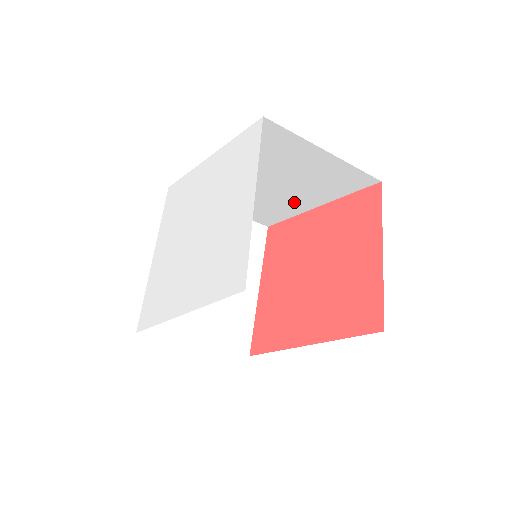
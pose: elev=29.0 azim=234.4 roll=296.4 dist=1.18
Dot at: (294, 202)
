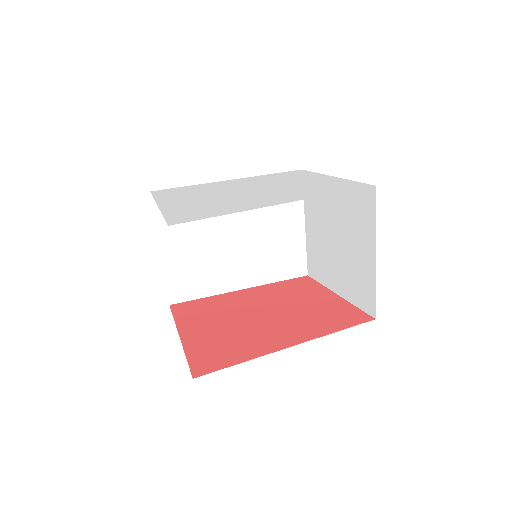
Dot at: (232, 273)
